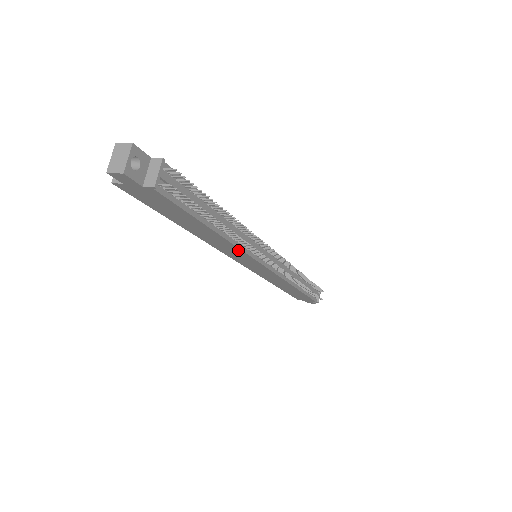
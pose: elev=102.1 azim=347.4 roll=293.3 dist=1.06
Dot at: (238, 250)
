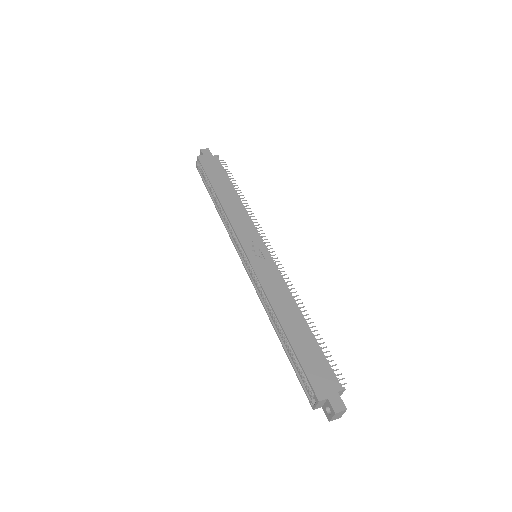
Dot at: occluded
